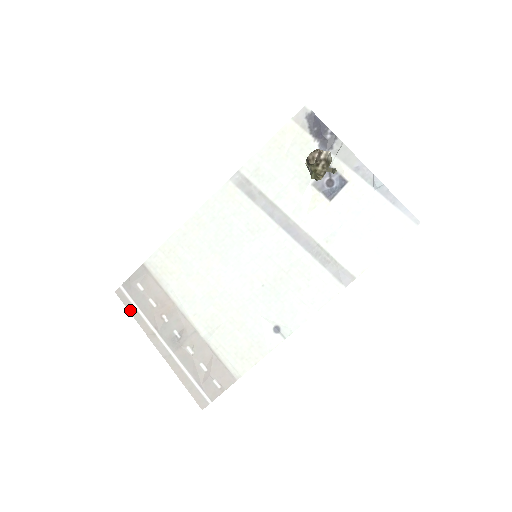
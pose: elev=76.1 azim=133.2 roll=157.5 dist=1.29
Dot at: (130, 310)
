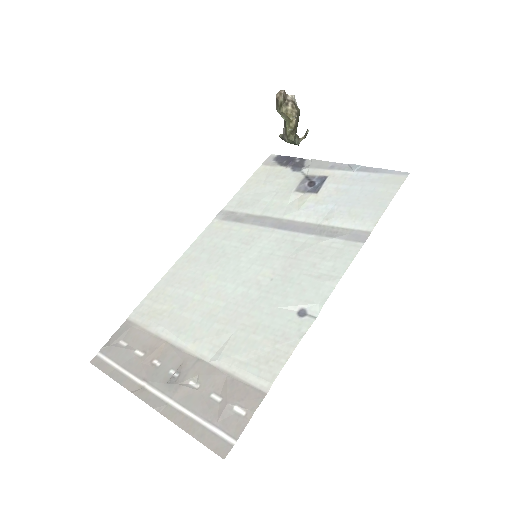
Dot at: (109, 374)
